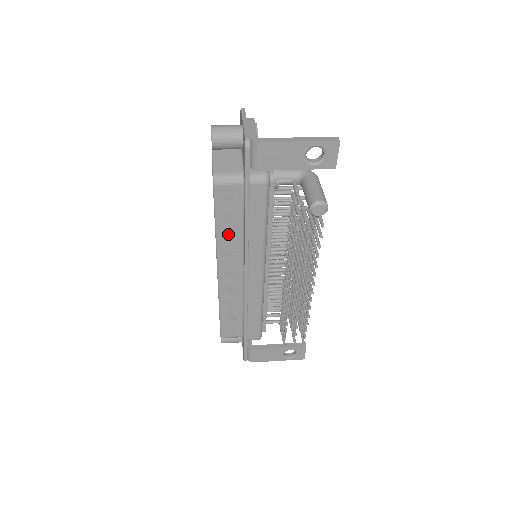
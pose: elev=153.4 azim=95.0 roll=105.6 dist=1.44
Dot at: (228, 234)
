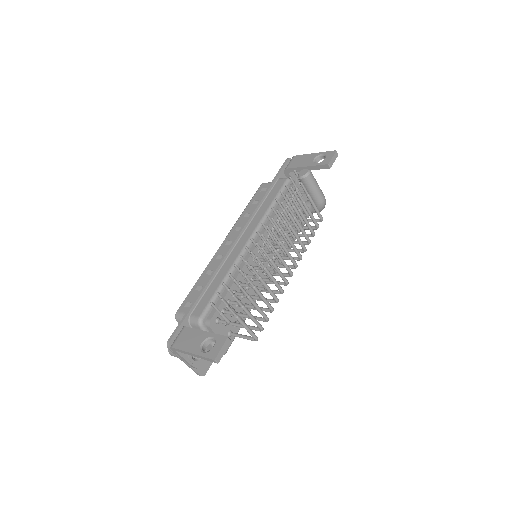
Dot at: (248, 213)
